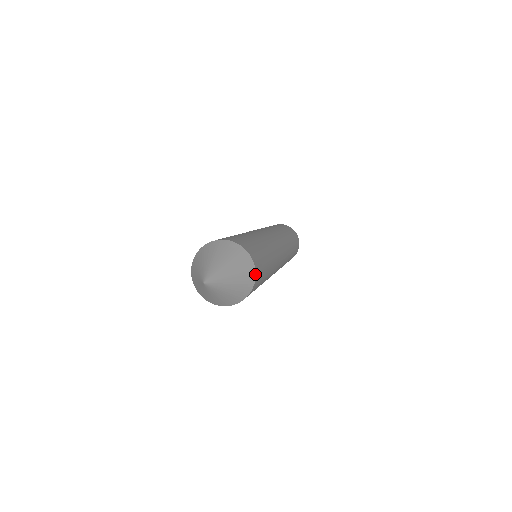
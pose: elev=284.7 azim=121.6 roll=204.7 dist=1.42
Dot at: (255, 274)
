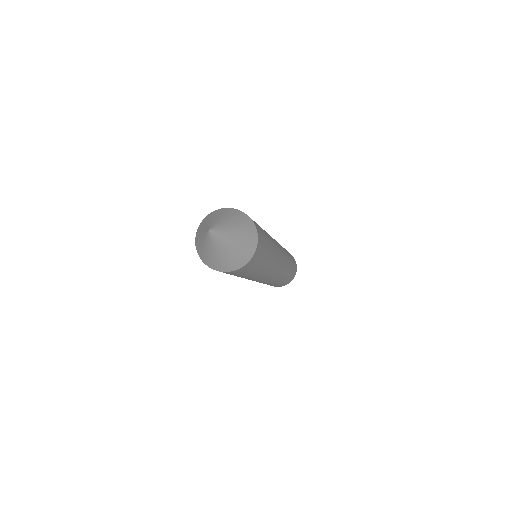
Dot at: (255, 227)
